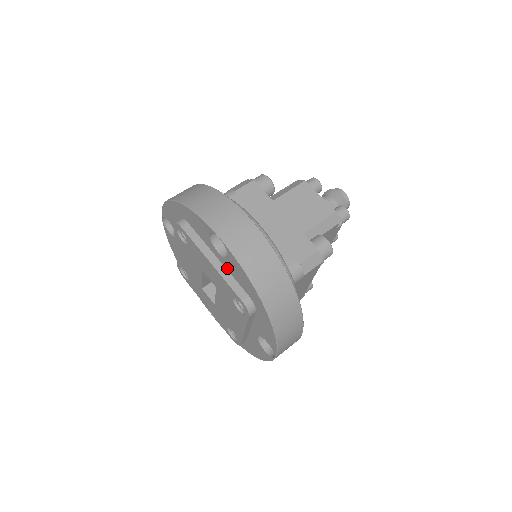
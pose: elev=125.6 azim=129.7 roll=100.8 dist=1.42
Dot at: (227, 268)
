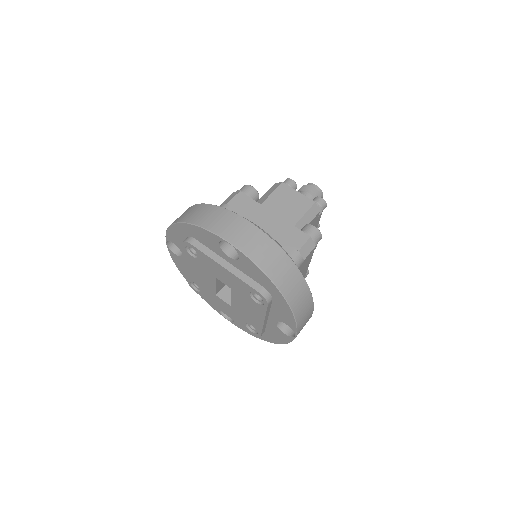
Dot at: (239, 269)
